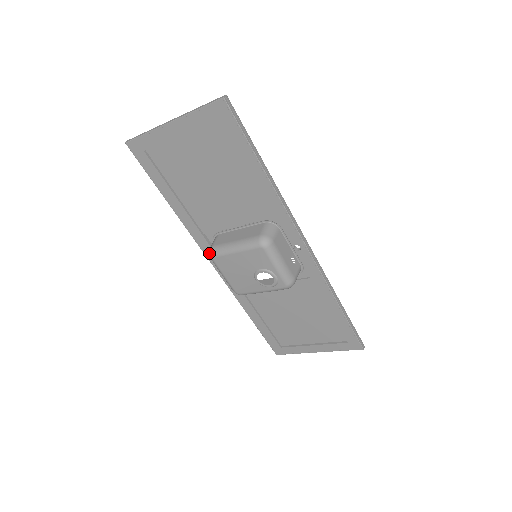
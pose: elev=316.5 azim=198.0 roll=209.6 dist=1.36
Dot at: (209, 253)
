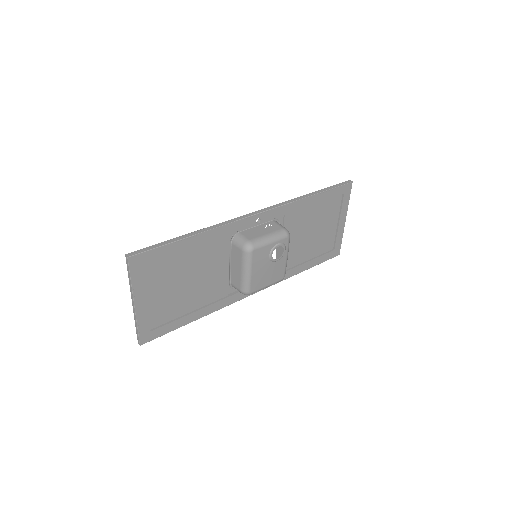
Dot at: occluded
